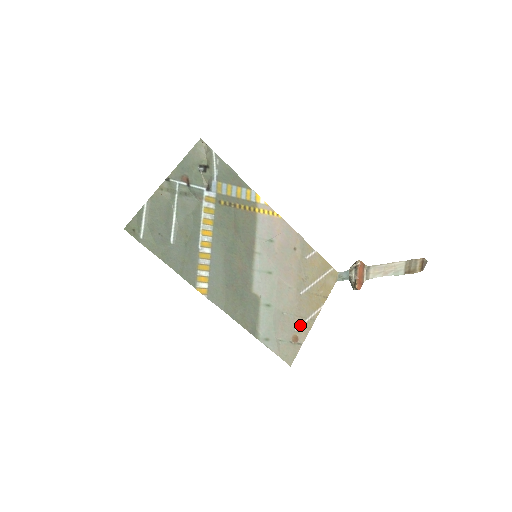
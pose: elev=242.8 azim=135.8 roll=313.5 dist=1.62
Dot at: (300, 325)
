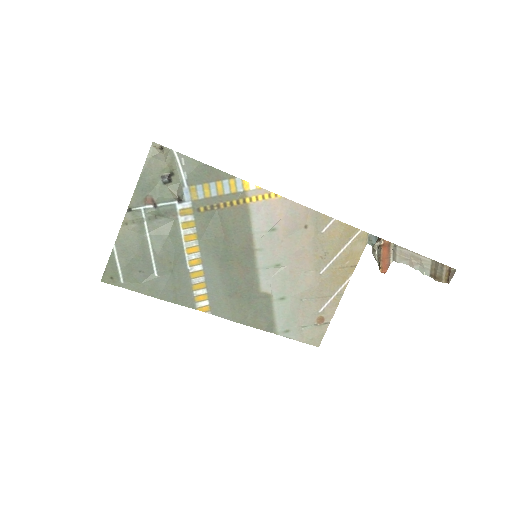
Dot at: (324, 305)
